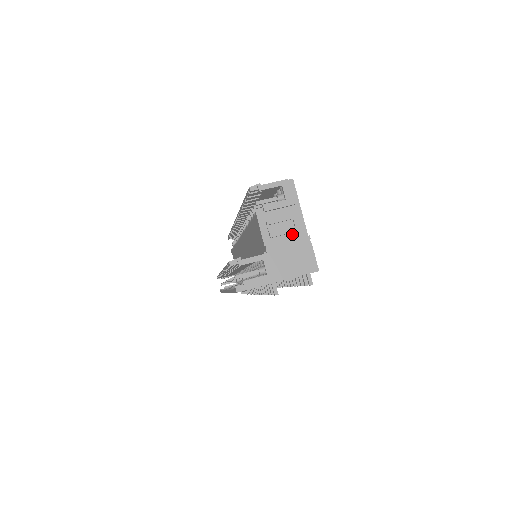
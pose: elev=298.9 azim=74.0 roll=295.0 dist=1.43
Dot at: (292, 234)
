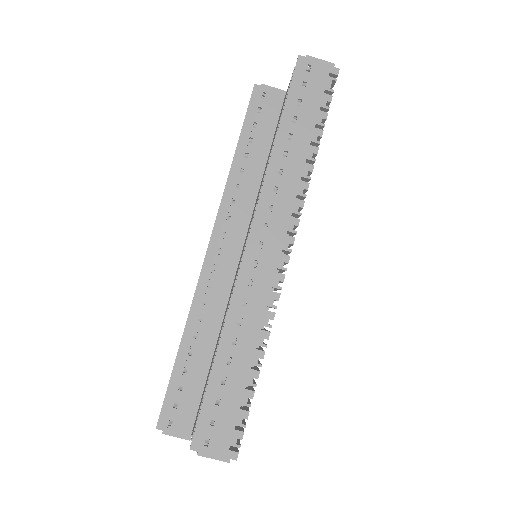
Dot at: occluded
